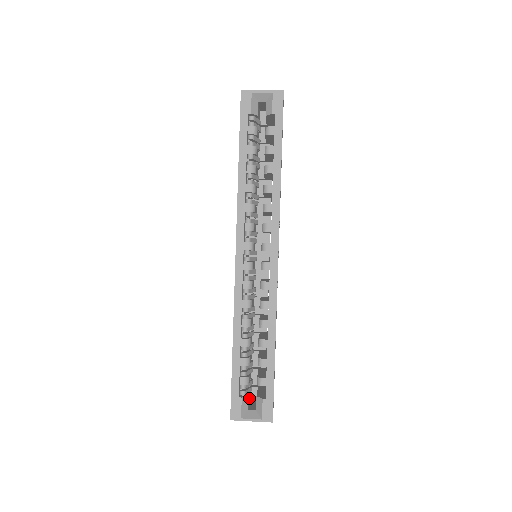
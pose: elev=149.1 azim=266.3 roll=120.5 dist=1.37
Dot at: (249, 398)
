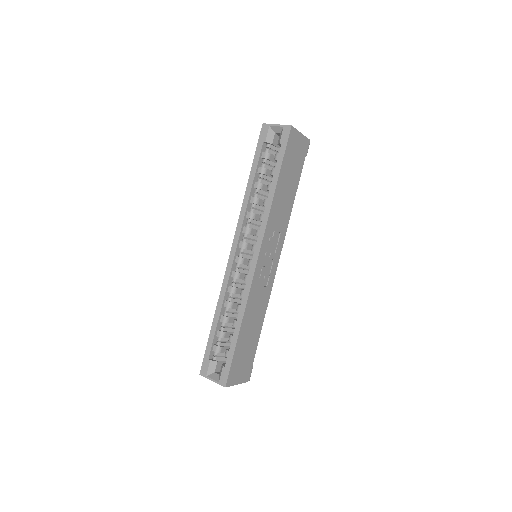
Dot at: occluded
